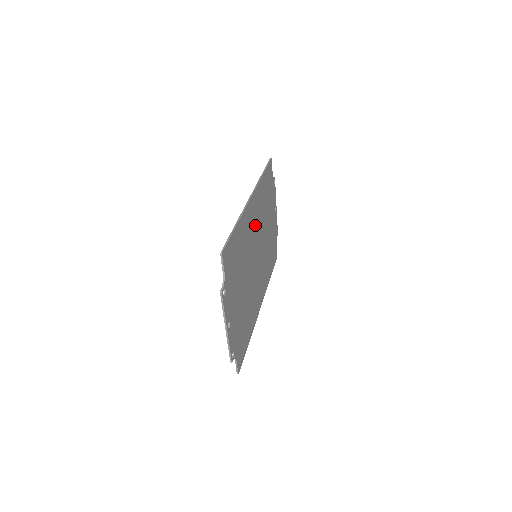
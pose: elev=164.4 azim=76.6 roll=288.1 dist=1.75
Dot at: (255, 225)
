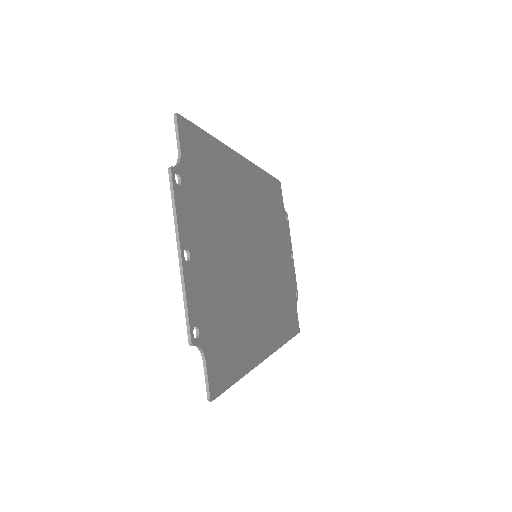
Dot at: (253, 208)
